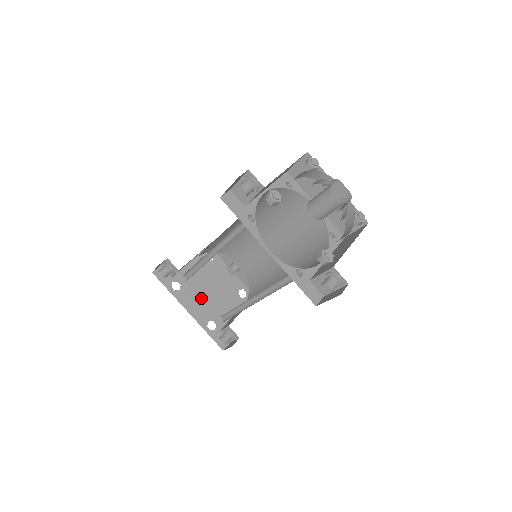
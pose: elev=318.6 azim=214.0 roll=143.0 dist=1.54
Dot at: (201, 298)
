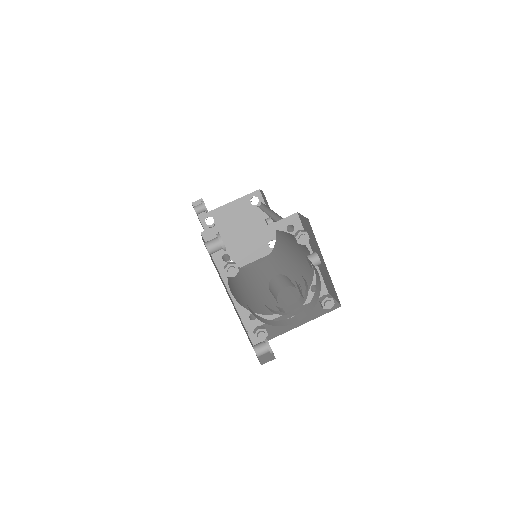
Dot at: (229, 237)
